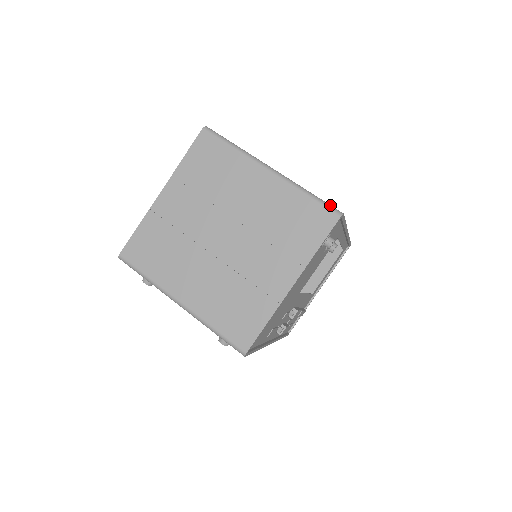
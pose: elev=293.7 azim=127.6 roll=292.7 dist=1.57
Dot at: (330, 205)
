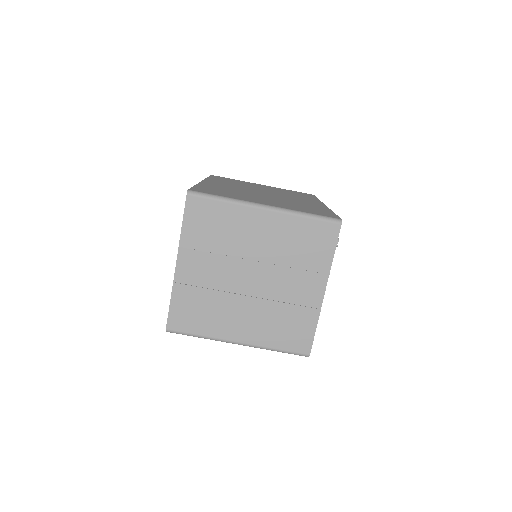
Dot at: (328, 217)
